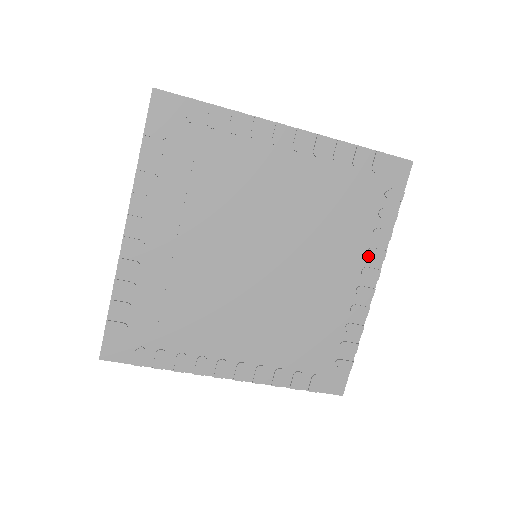
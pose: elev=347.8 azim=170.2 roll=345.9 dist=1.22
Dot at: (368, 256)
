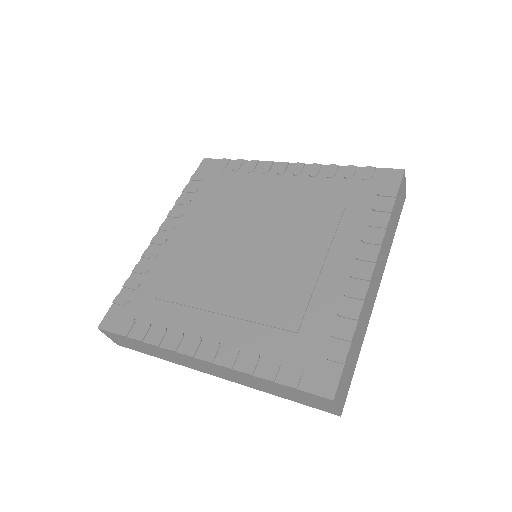
Dot at: (363, 242)
